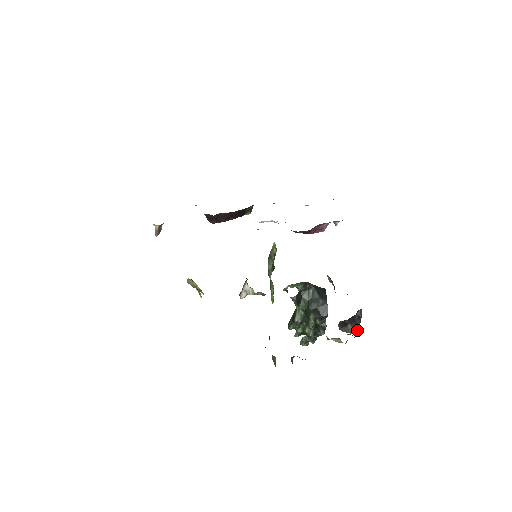
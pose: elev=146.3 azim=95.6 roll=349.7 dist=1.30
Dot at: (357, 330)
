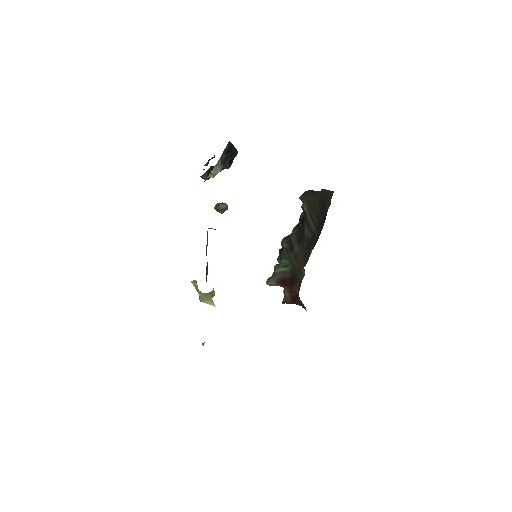
Dot at: occluded
